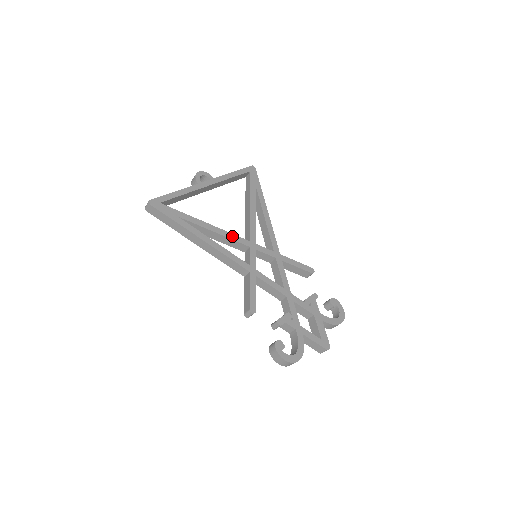
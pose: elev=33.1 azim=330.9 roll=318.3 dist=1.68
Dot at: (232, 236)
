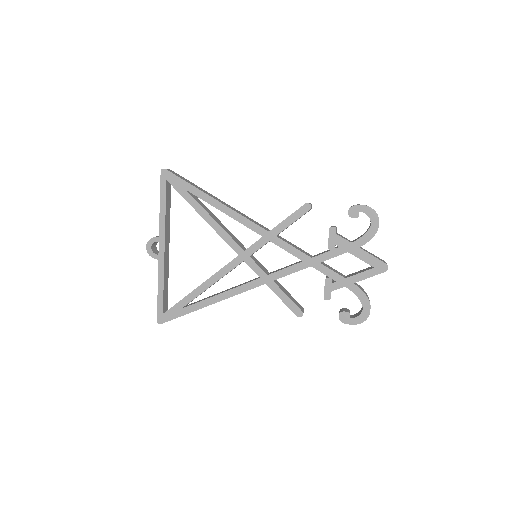
Dot at: (224, 271)
